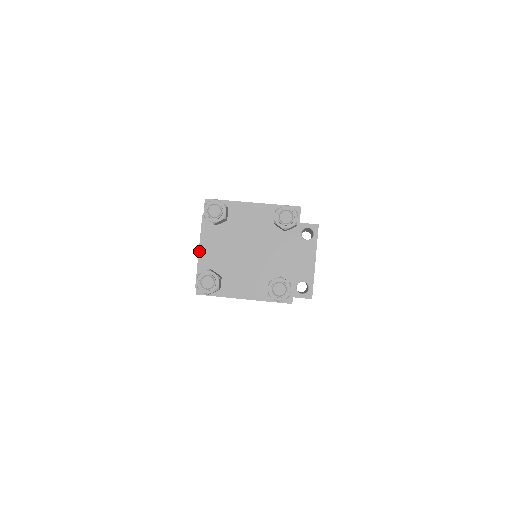
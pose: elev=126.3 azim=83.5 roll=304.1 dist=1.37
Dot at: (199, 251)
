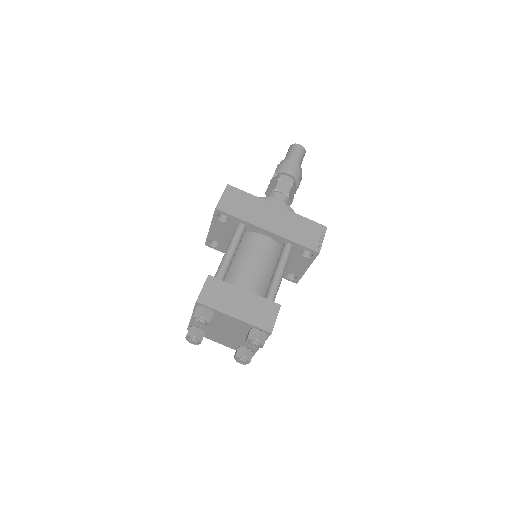
Dot at: (210, 228)
